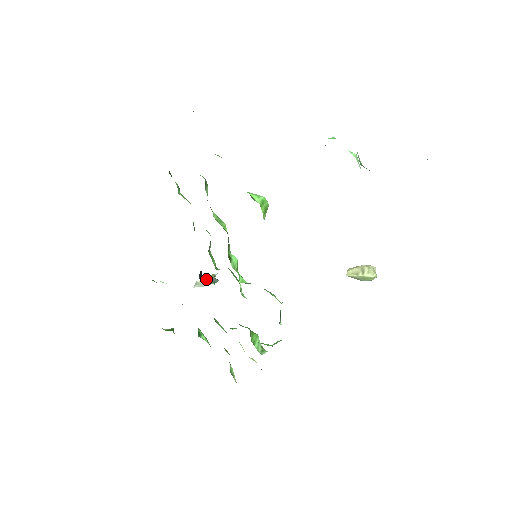
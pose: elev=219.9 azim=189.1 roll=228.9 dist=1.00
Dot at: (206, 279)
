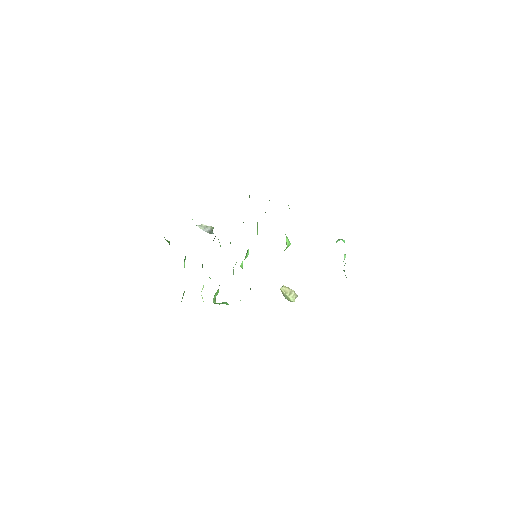
Dot at: (219, 242)
